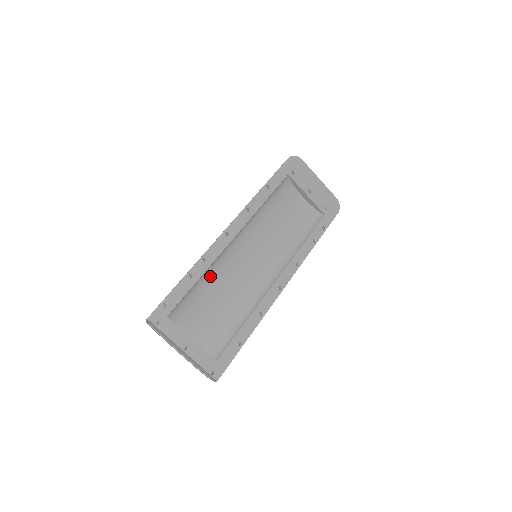
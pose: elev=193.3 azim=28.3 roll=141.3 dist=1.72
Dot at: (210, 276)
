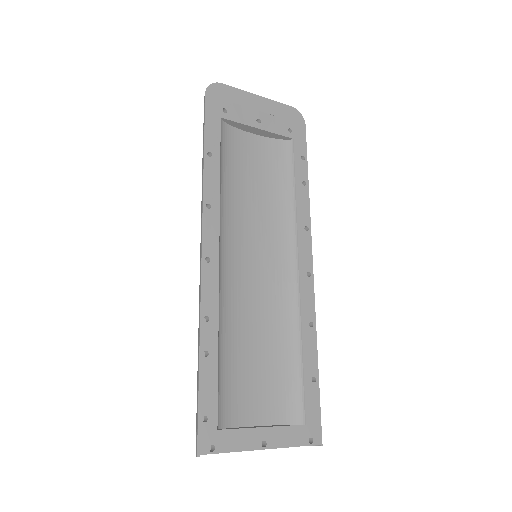
Dot at: (226, 330)
